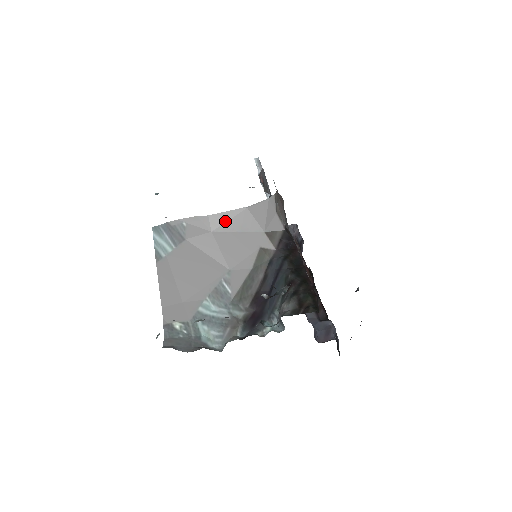
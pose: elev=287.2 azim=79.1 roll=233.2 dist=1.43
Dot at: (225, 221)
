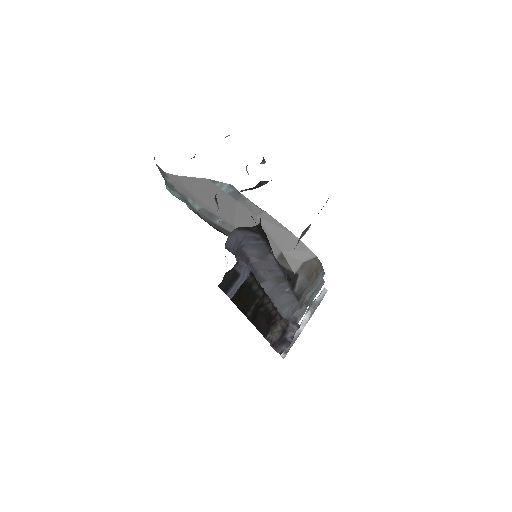
Dot at: (270, 222)
